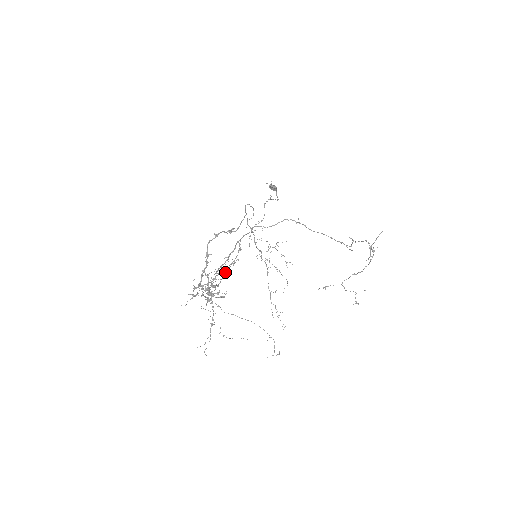
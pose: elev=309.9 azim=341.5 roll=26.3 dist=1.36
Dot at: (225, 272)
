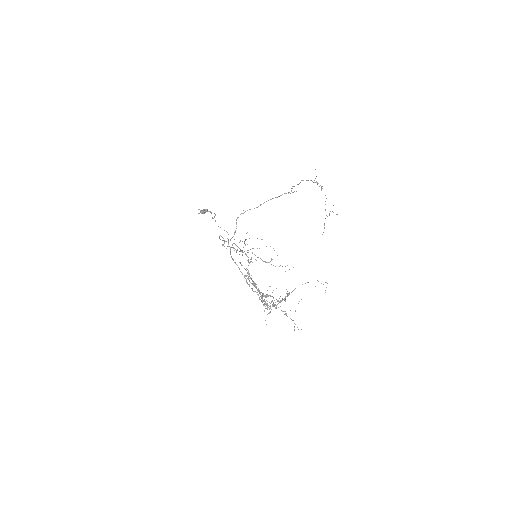
Dot at: (255, 283)
